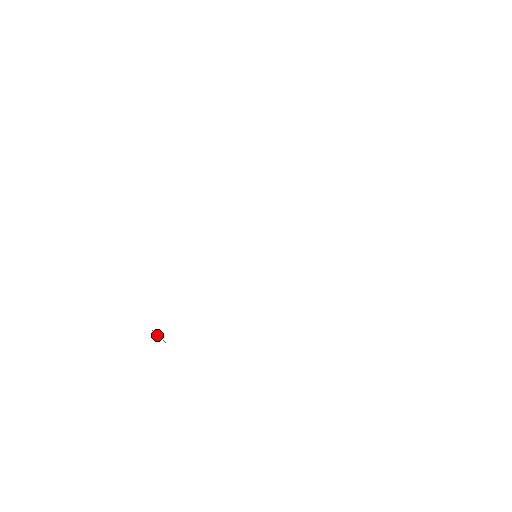
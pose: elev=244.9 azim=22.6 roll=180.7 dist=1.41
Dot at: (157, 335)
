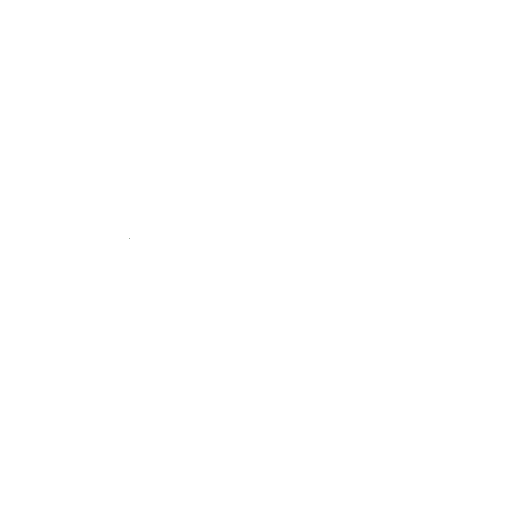
Dot at: occluded
